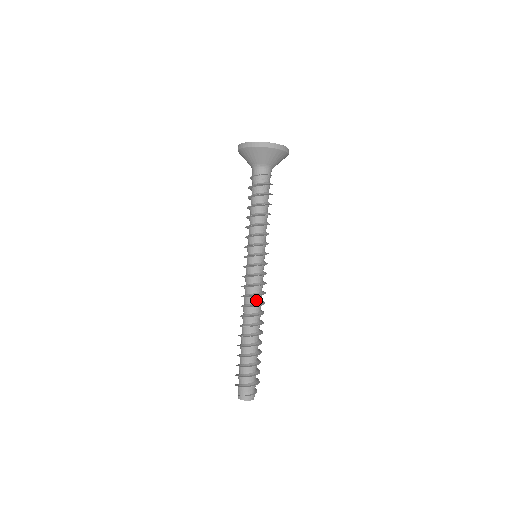
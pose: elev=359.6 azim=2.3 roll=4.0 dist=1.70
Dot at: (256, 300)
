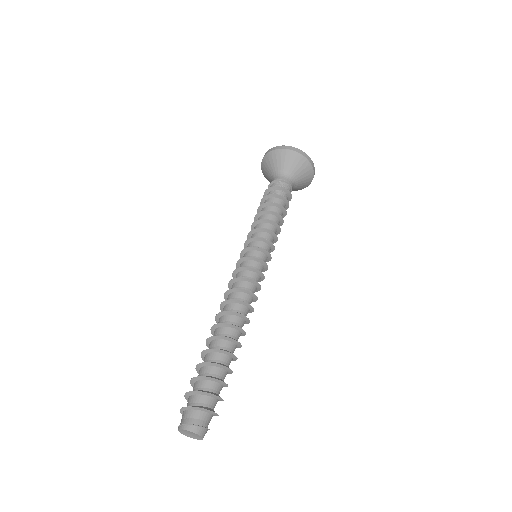
Dot at: (250, 301)
